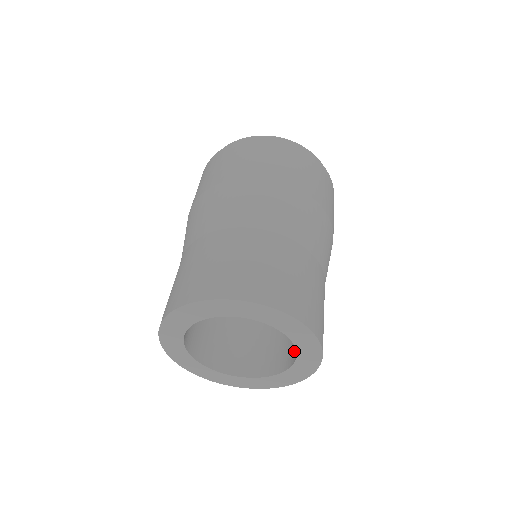
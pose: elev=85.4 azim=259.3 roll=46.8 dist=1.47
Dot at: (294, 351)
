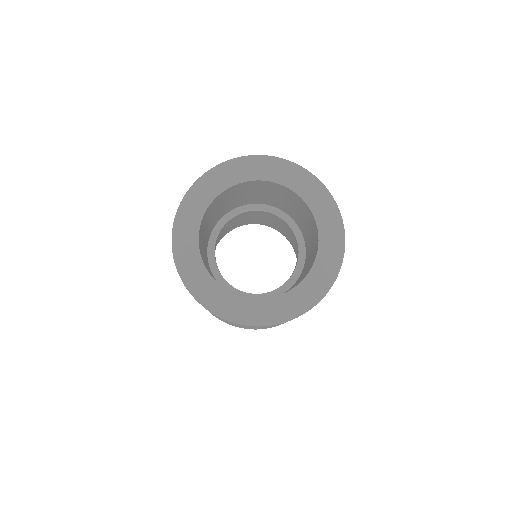
Dot at: (313, 260)
